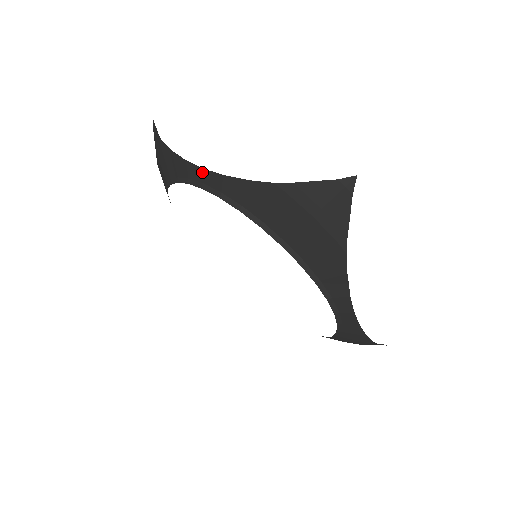
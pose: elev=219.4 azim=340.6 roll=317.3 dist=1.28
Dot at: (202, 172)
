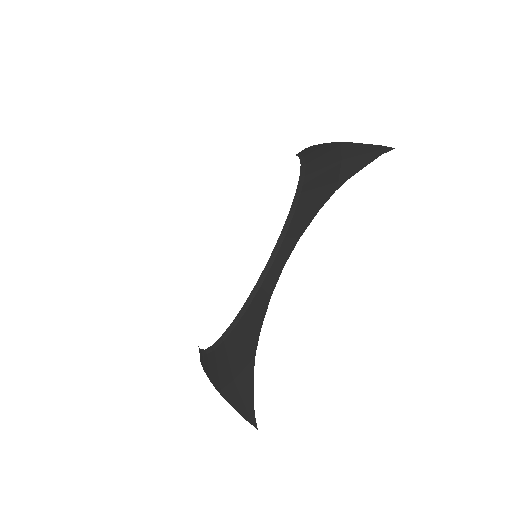
Dot at: (302, 150)
